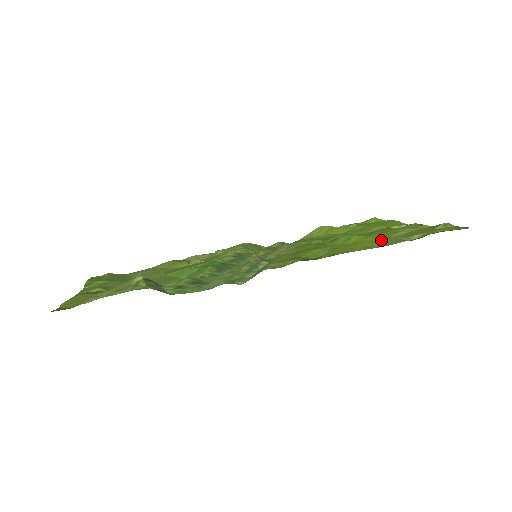
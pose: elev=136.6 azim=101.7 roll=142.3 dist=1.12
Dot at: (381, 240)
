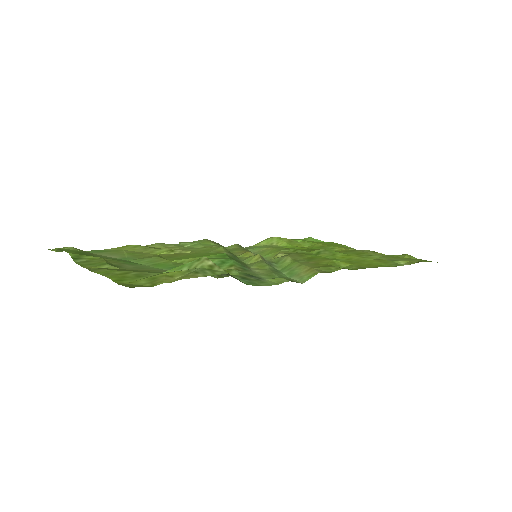
Dot at: (380, 261)
